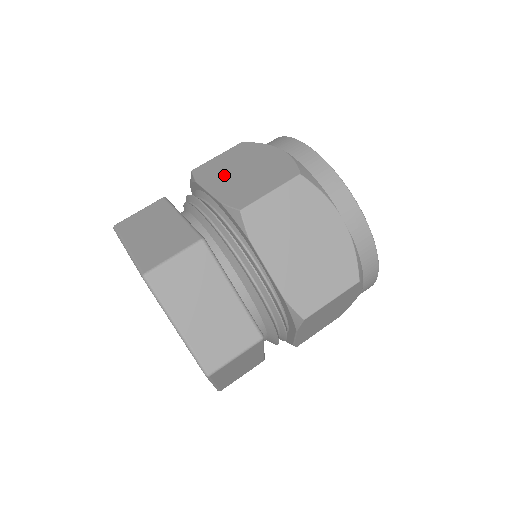
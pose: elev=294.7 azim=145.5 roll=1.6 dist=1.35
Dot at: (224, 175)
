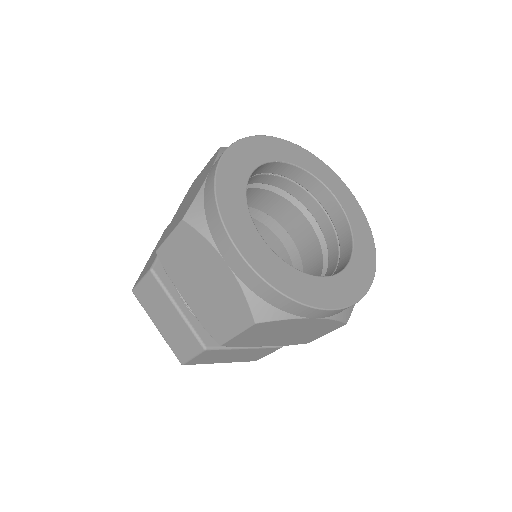
Dot at: (188, 282)
